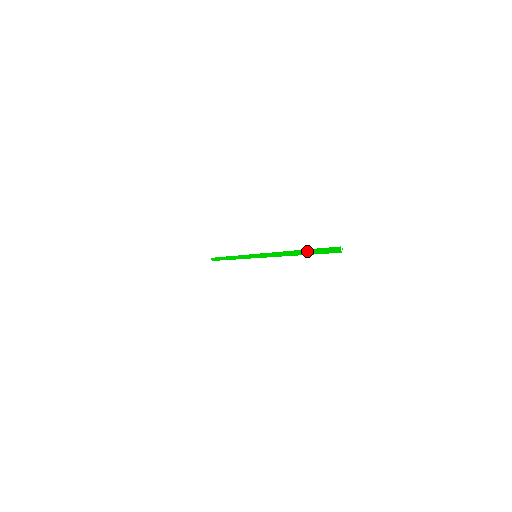
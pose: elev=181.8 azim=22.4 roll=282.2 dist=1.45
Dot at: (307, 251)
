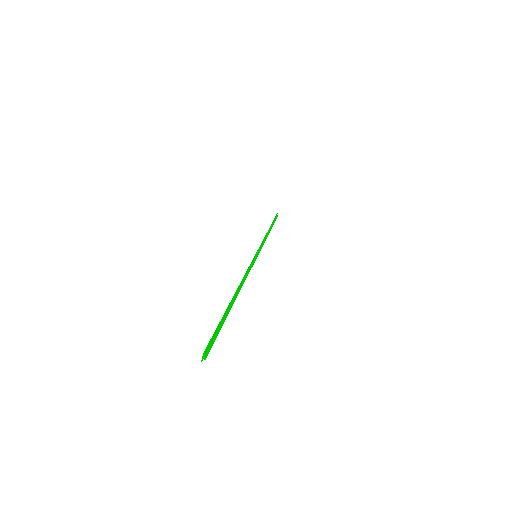
Dot at: (225, 312)
